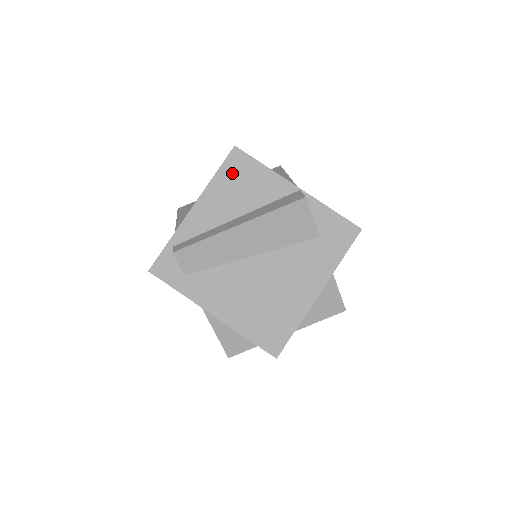
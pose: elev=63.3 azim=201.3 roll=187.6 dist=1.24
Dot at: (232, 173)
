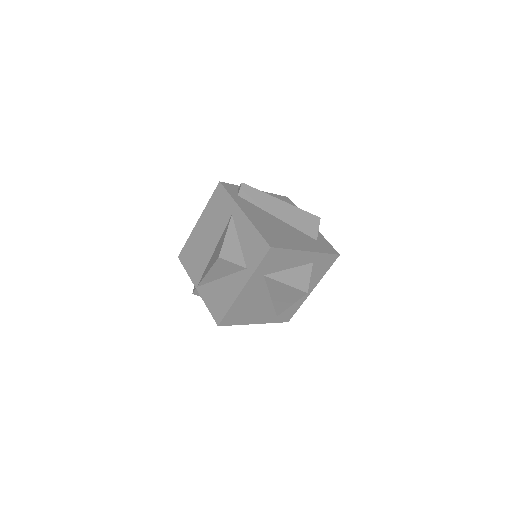
Dot at: (282, 199)
